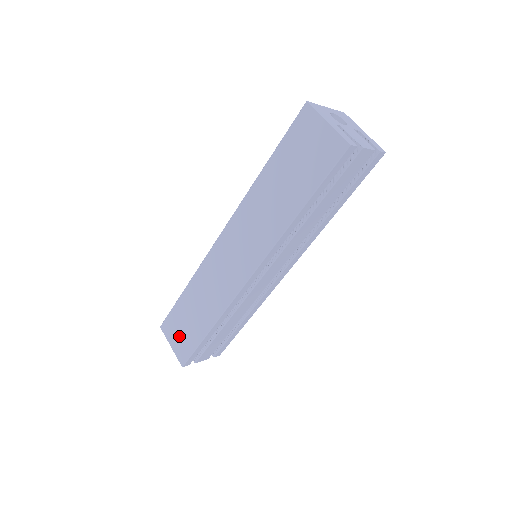
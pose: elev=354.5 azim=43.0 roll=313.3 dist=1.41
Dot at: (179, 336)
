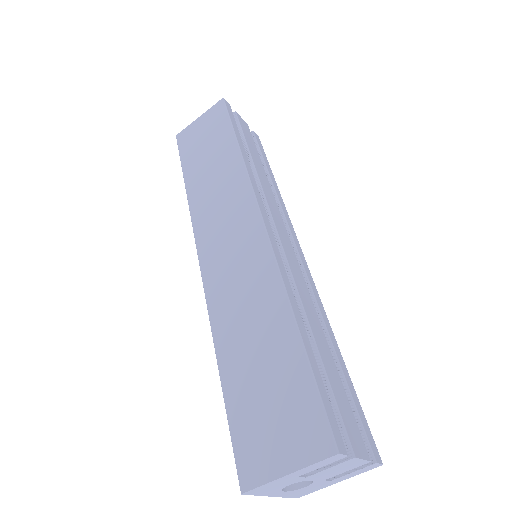
Dot at: (278, 427)
